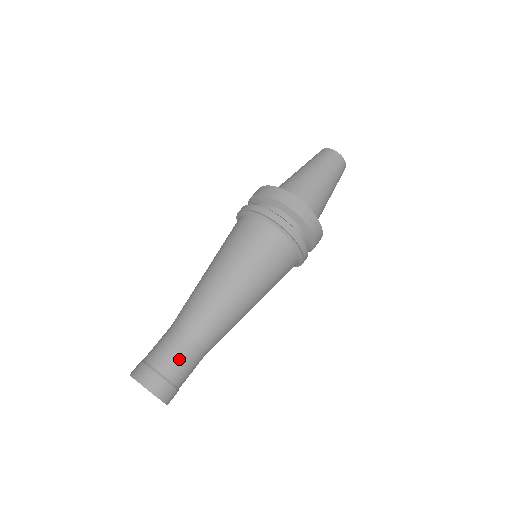
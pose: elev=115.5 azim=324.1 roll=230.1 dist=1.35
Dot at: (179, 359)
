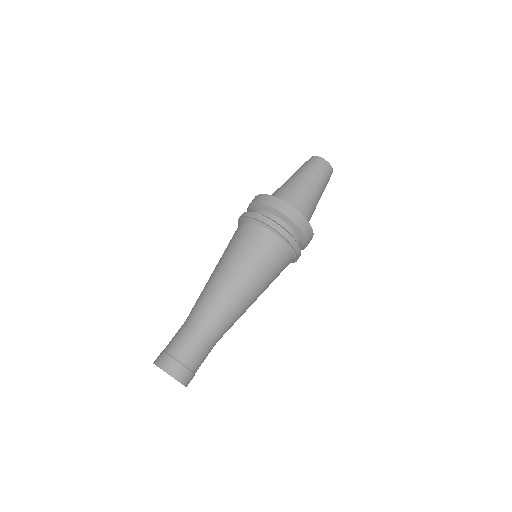
Dot at: (192, 347)
